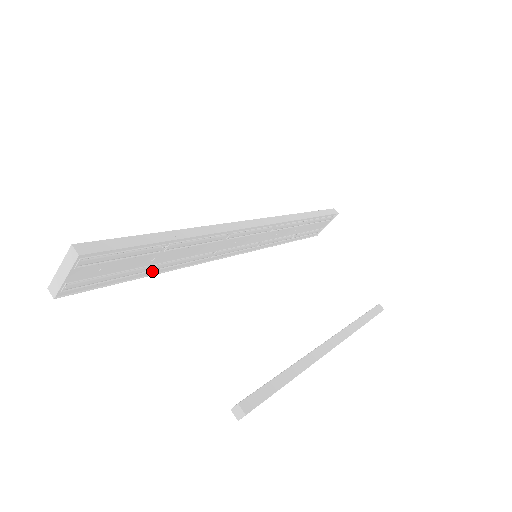
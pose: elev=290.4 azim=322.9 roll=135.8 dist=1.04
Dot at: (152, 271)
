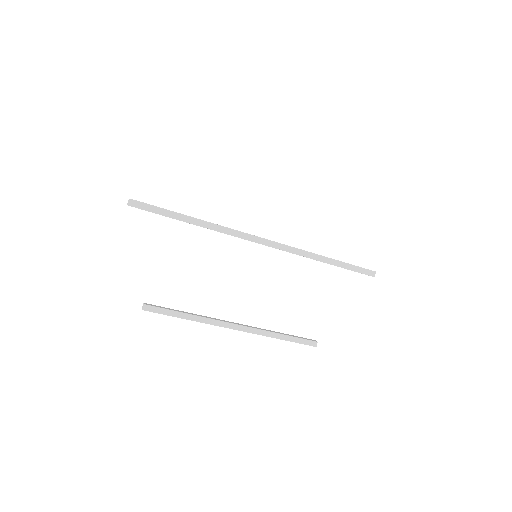
Dot at: (186, 222)
